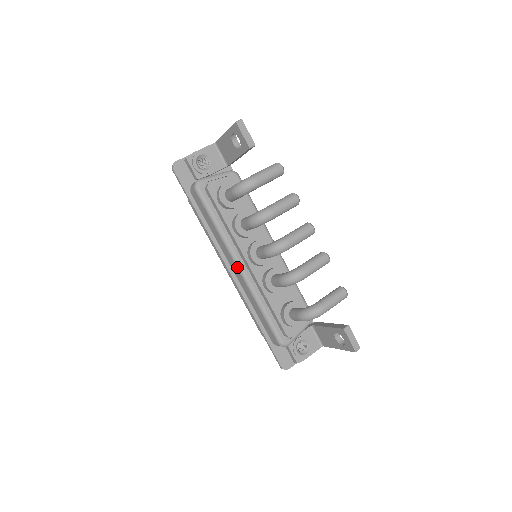
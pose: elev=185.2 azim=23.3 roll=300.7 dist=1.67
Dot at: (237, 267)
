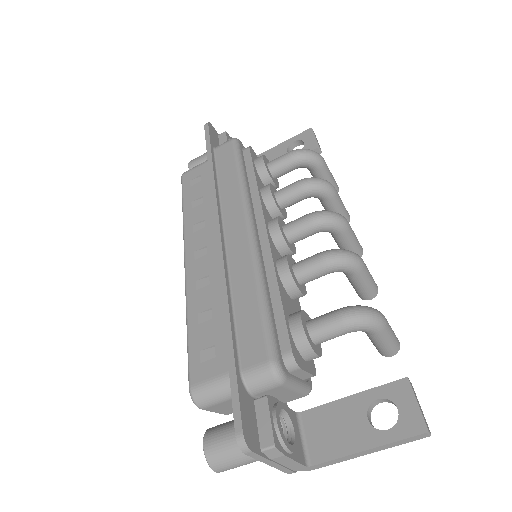
Dot at: (247, 223)
